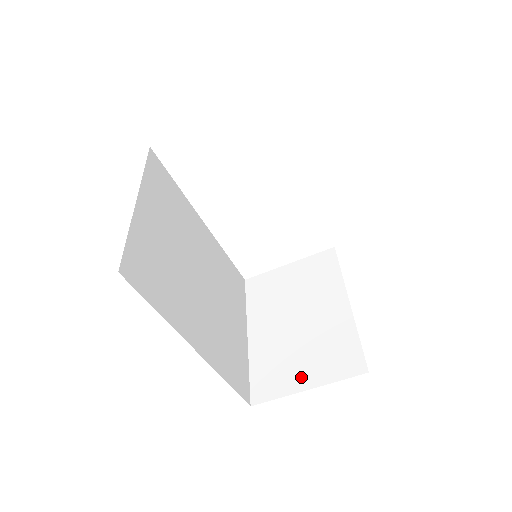
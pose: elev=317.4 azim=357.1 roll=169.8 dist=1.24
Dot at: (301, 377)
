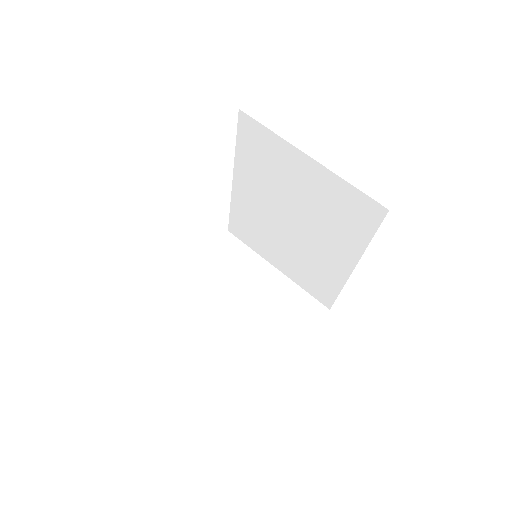
Dot at: (290, 338)
